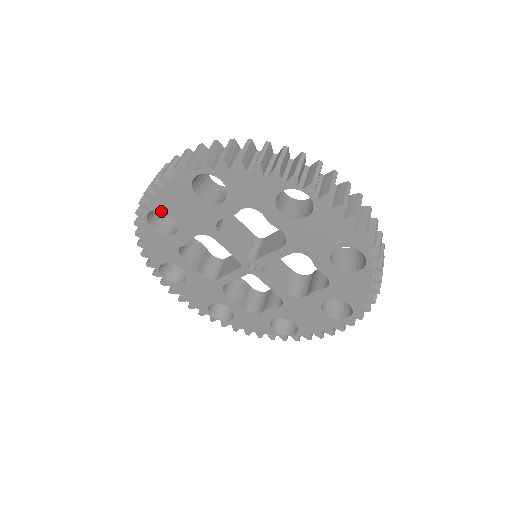
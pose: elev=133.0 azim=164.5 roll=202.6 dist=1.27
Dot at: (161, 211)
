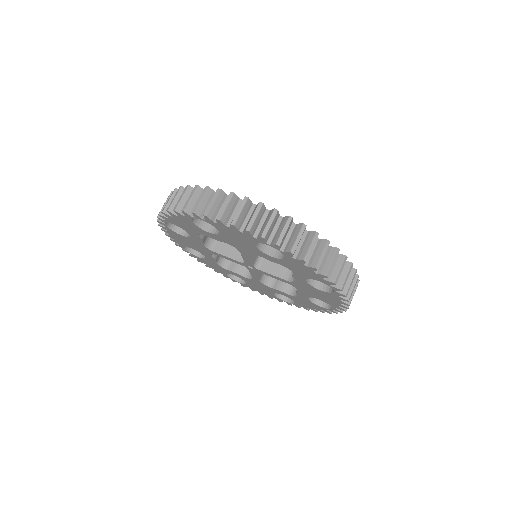
Dot at: occluded
